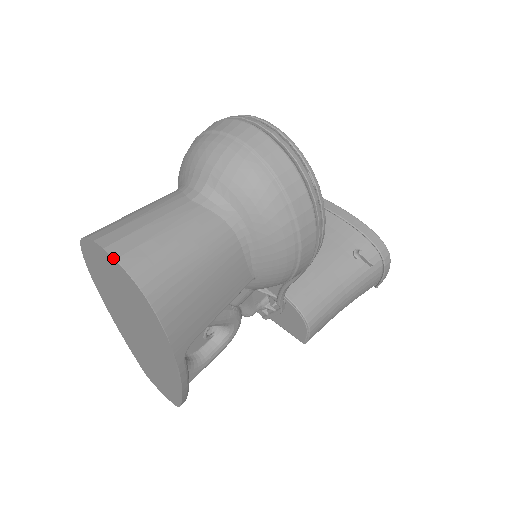
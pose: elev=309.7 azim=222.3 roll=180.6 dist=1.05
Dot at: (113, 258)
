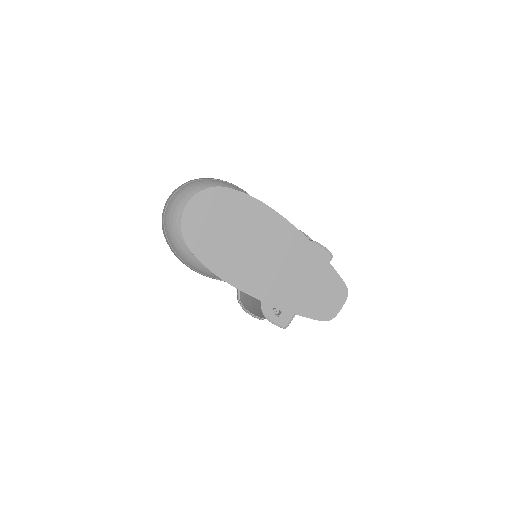
Dot at: (193, 197)
